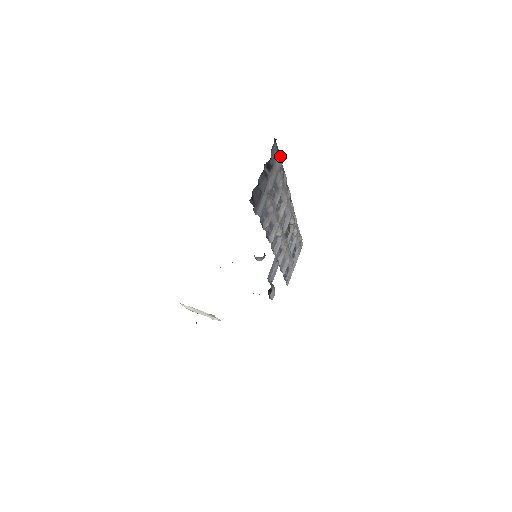
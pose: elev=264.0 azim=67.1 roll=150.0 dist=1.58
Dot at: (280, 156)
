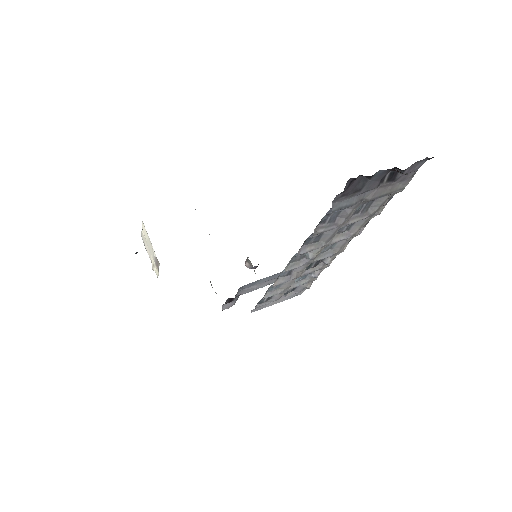
Dot at: (409, 181)
